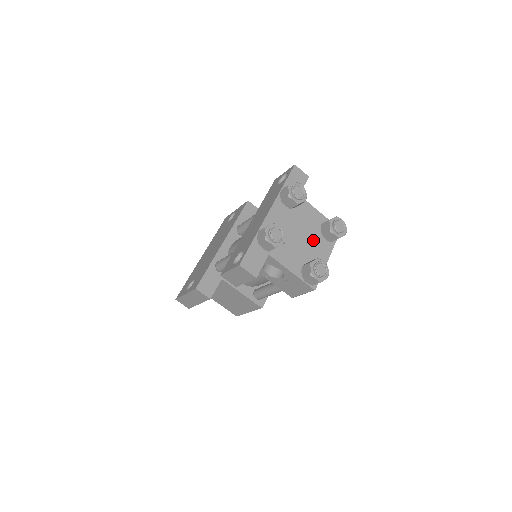
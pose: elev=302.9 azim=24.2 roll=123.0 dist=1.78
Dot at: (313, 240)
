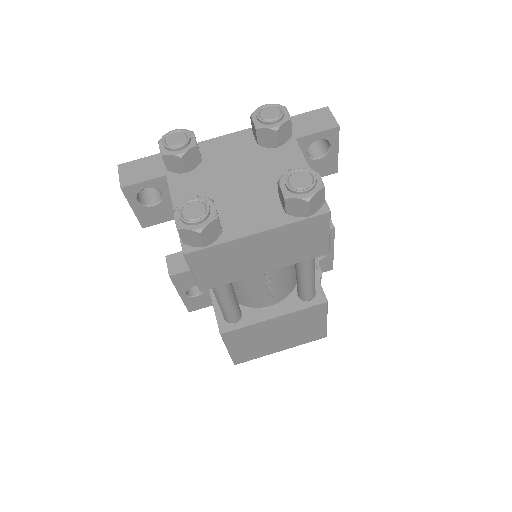
Dot at: (257, 196)
